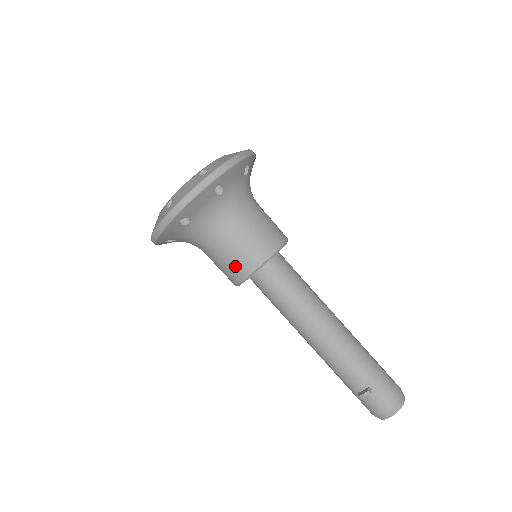
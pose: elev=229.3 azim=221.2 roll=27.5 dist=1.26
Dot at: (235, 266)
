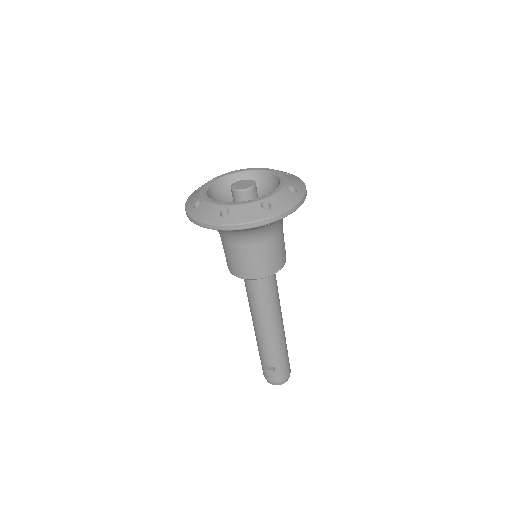
Dot at: (241, 268)
